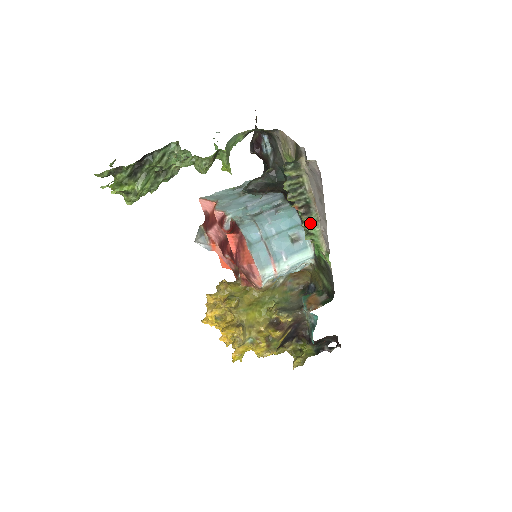
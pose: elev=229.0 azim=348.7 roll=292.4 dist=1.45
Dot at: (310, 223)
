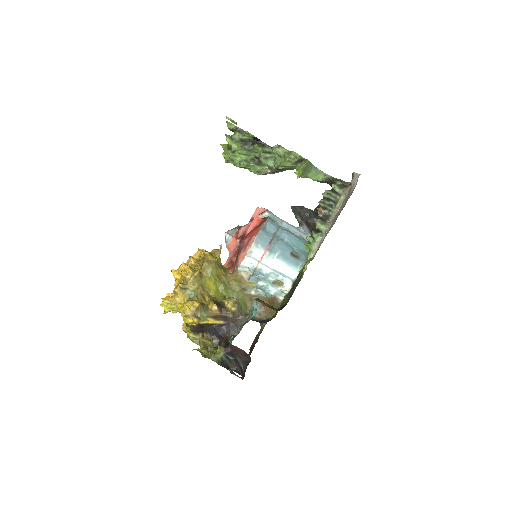
Dot at: (318, 230)
